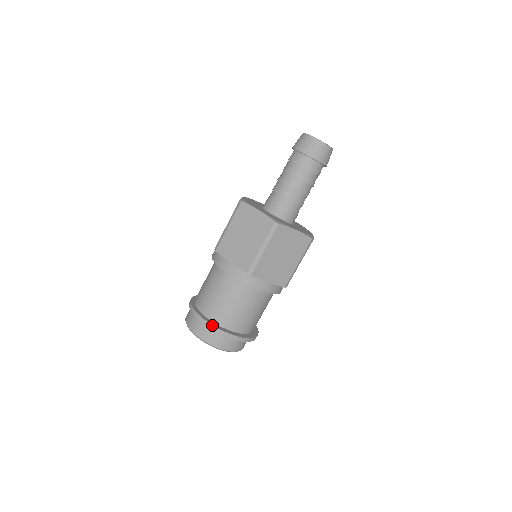
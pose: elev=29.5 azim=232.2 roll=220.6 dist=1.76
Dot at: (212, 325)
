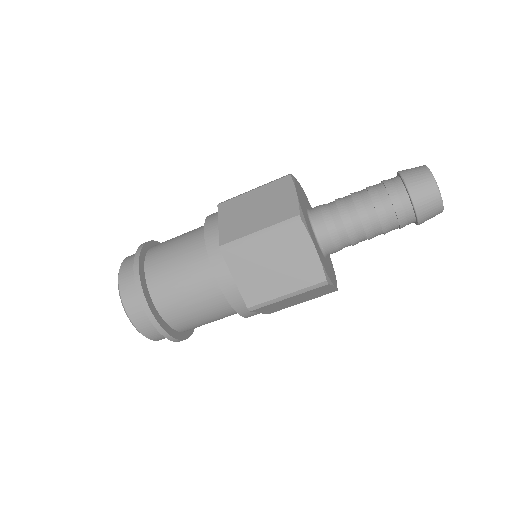
Dot at: (139, 271)
